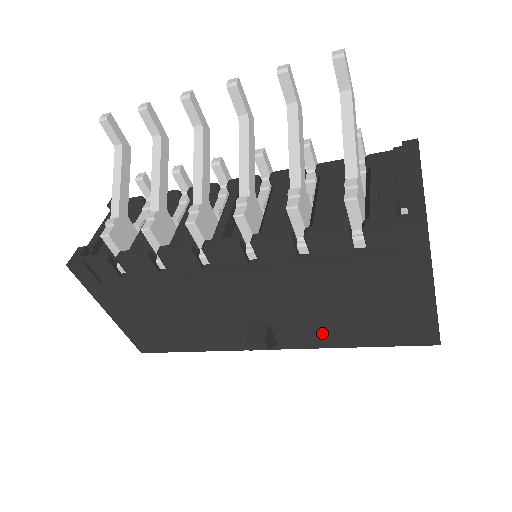
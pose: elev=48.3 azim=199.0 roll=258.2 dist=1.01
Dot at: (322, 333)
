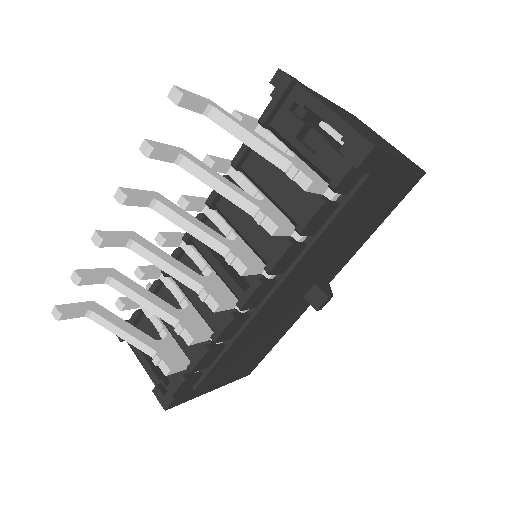
Dot at: (350, 249)
